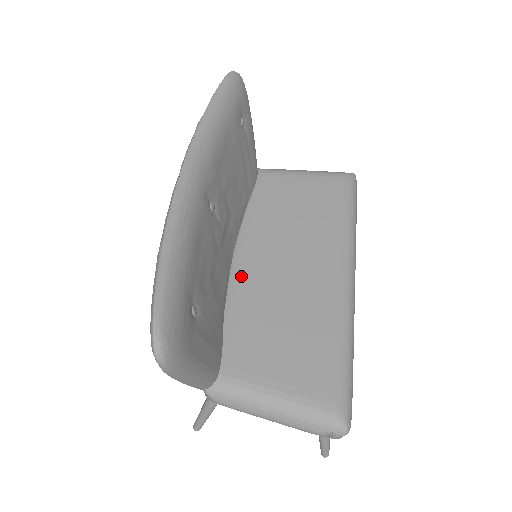
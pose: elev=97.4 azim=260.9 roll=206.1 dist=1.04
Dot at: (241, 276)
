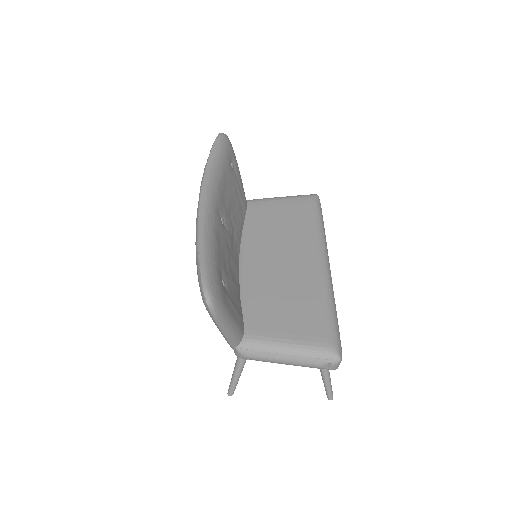
Dot at: (248, 271)
